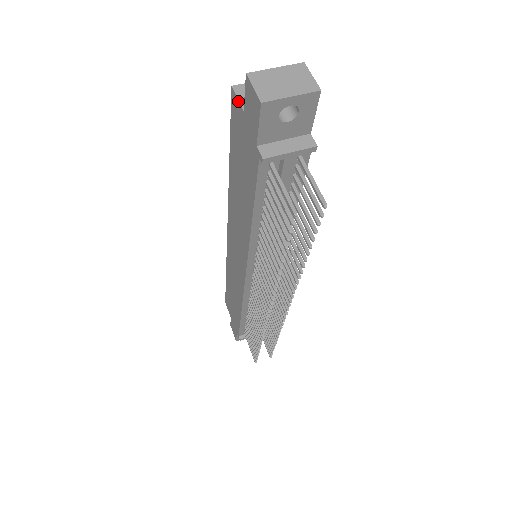
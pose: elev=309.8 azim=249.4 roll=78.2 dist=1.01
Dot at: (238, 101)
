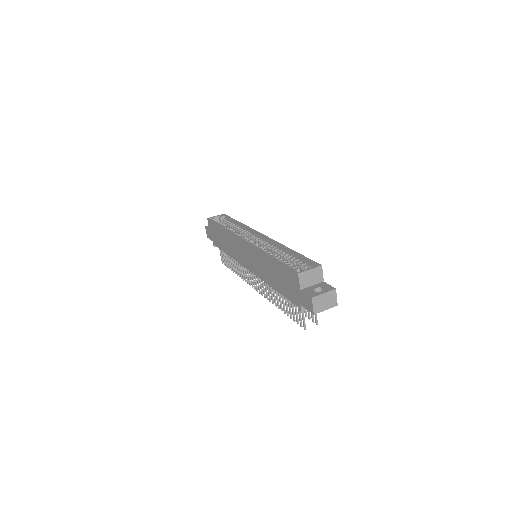
Dot at: (299, 283)
